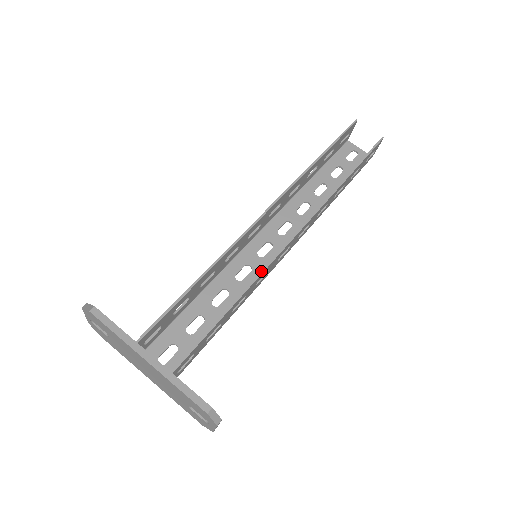
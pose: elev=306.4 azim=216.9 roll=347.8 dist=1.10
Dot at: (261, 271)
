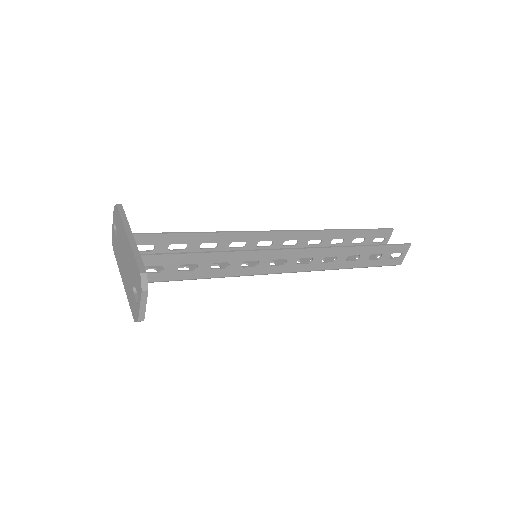
Dot at: (250, 250)
